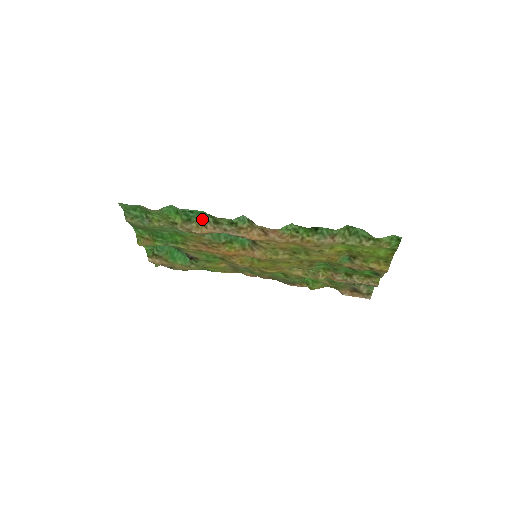
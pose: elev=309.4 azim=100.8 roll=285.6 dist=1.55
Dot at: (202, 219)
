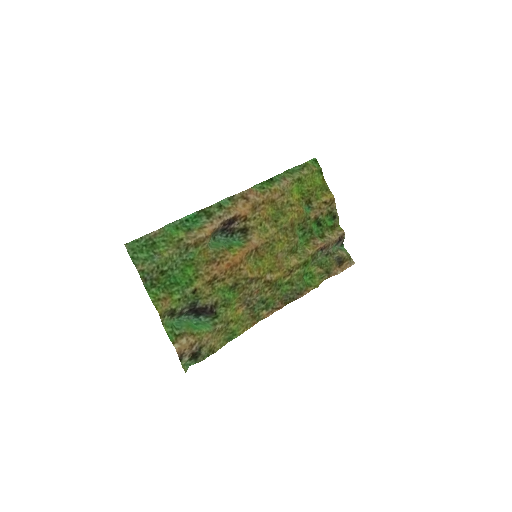
Dot at: (198, 225)
